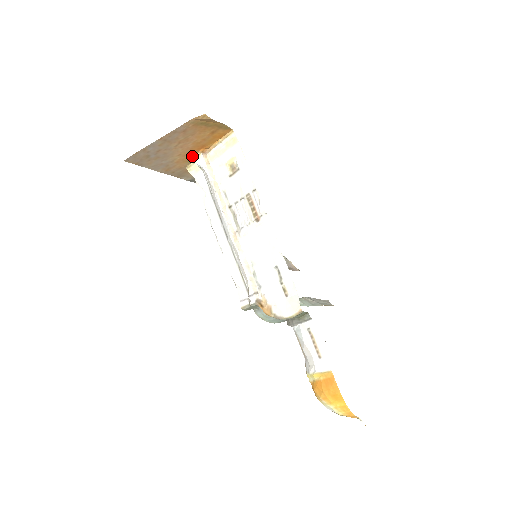
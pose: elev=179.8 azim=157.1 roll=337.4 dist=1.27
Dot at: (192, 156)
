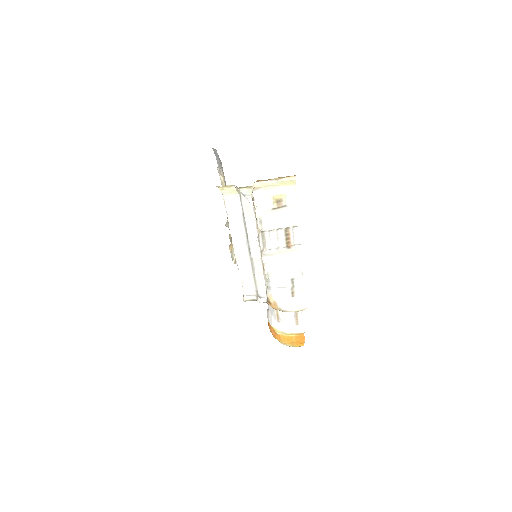
Dot at: (242, 187)
